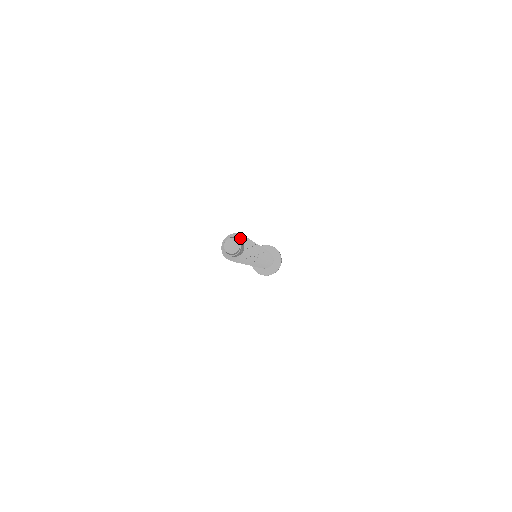
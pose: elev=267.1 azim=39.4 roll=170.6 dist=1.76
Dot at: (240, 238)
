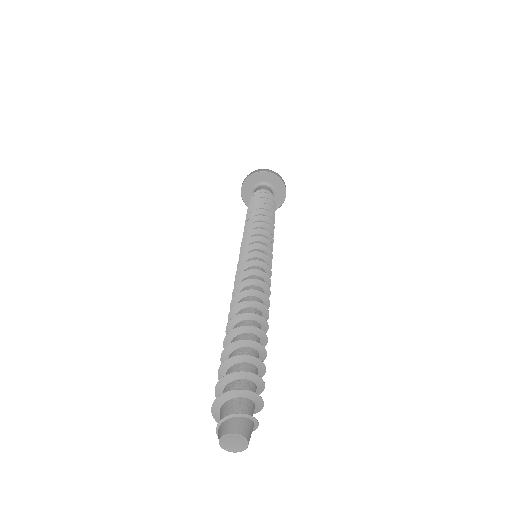
Dot at: (255, 424)
